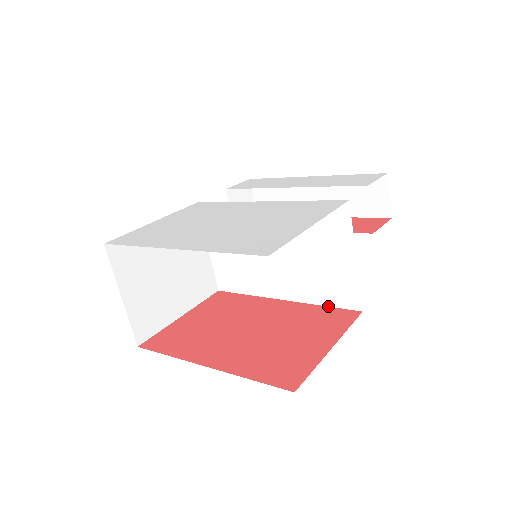
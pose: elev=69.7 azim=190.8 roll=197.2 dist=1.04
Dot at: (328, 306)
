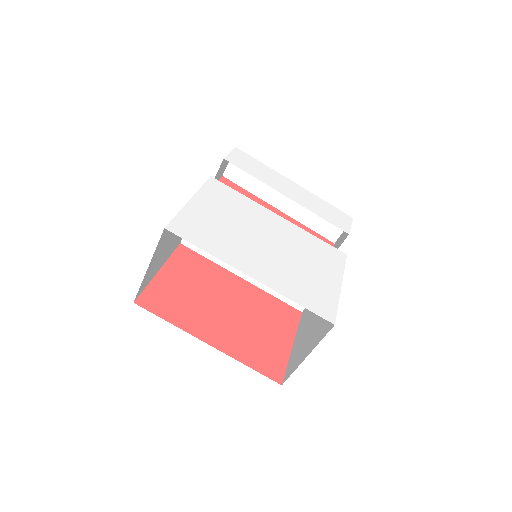
Dot at: (278, 298)
